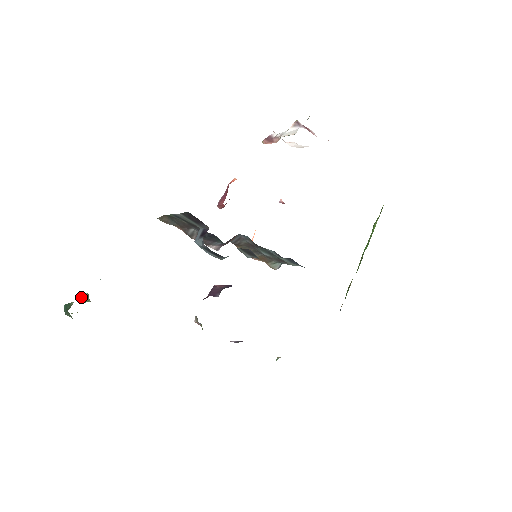
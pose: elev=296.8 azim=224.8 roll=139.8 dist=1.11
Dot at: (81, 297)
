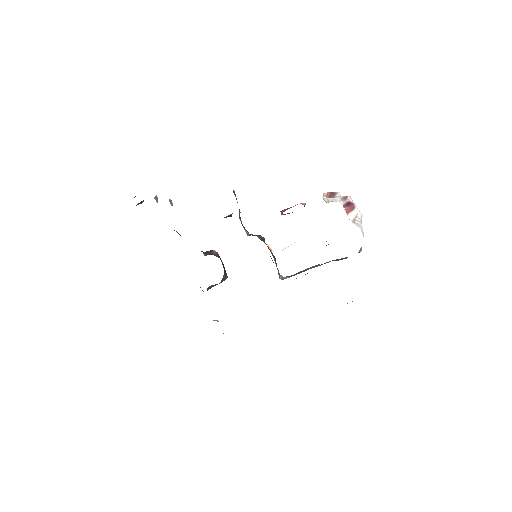
Dot at: (169, 200)
